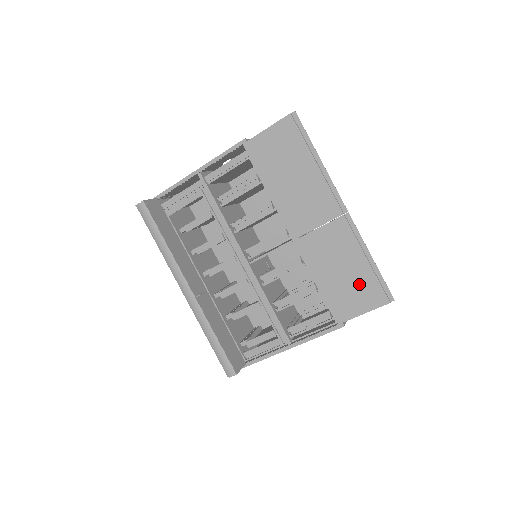
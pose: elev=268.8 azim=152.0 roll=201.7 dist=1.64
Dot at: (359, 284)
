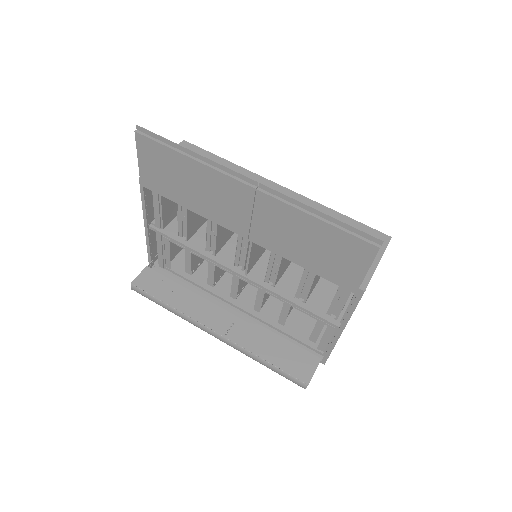
Dot at: (334, 247)
